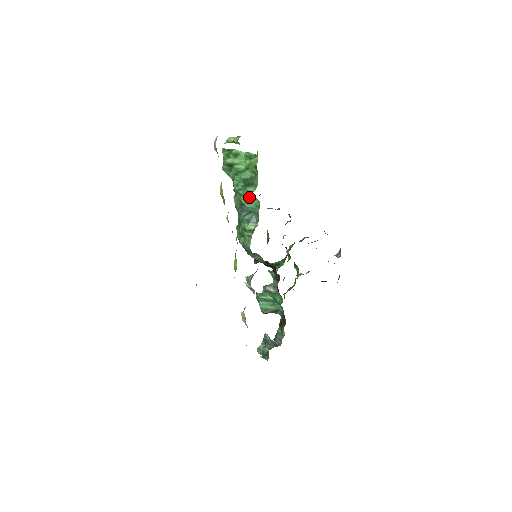
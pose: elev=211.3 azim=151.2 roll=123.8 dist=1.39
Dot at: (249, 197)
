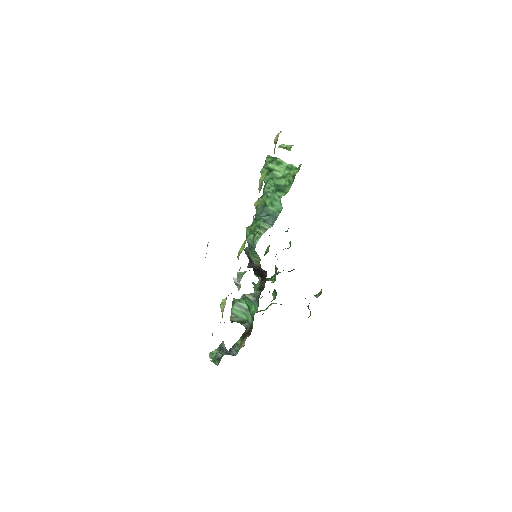
Dot at: (275, 201)
